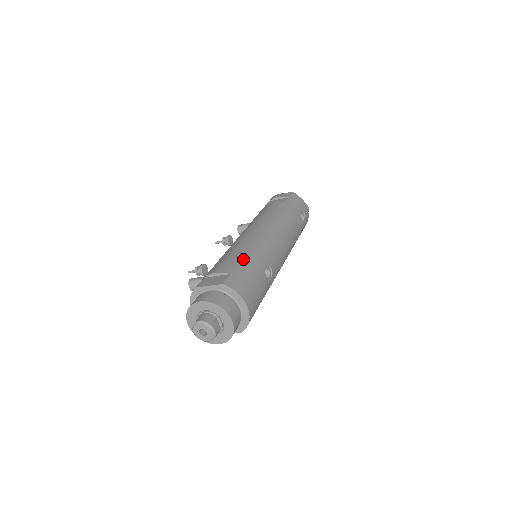
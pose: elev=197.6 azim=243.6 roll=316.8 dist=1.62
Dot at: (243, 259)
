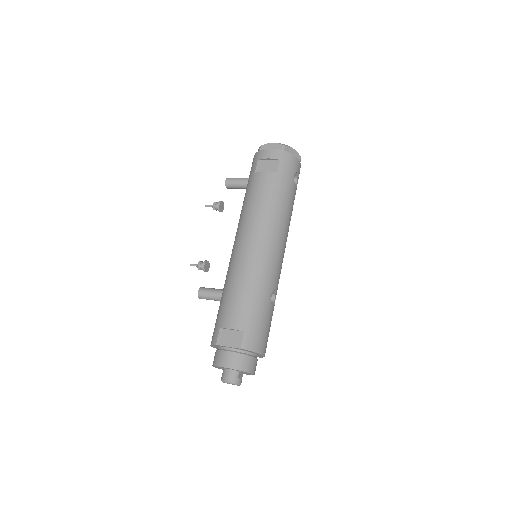
Dot at: (251, 303)
